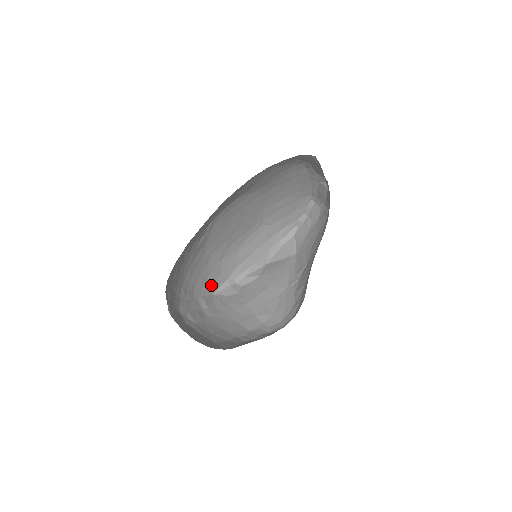
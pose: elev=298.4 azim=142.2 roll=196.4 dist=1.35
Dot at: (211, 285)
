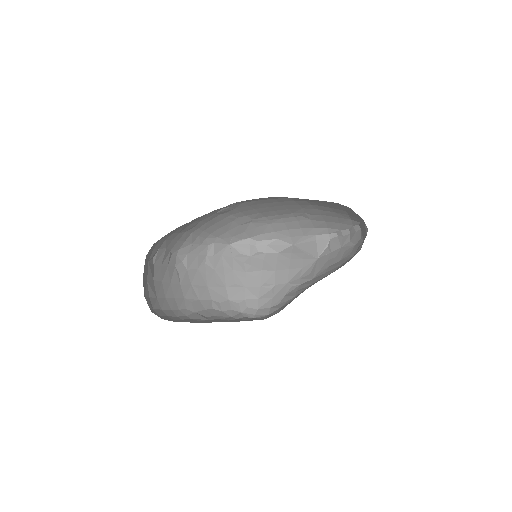
Dot at: (230, 237)
